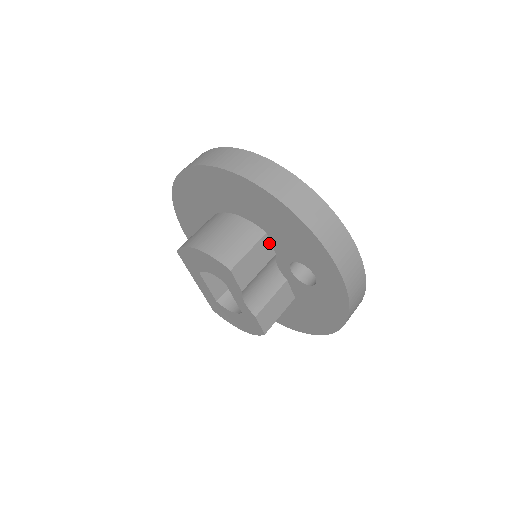
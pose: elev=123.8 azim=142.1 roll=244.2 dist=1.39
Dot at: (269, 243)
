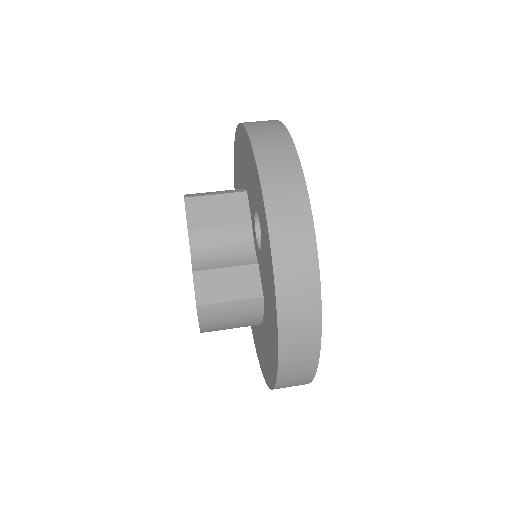
Dot at: (247, 204)
